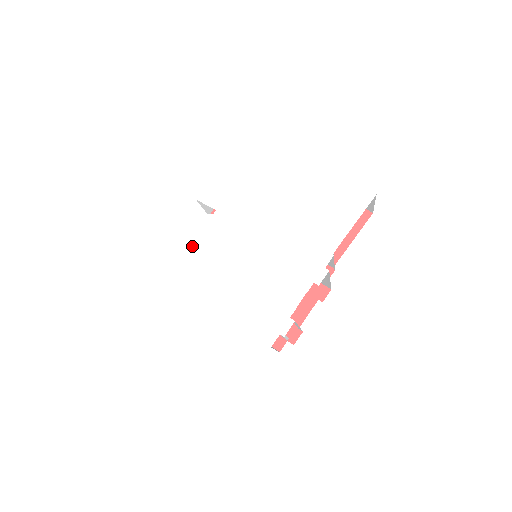
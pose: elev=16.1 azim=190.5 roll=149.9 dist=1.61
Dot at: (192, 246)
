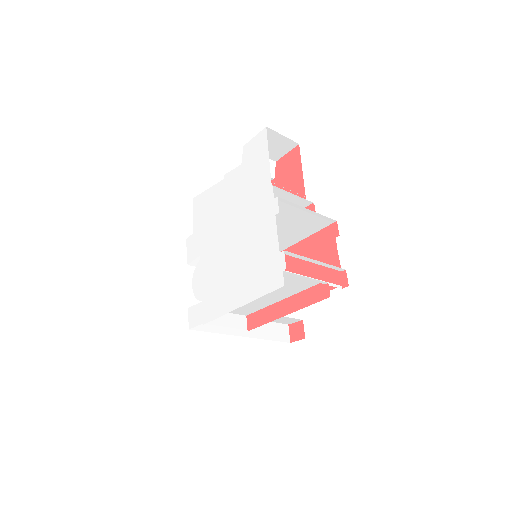
Dot at: (202, 291)
